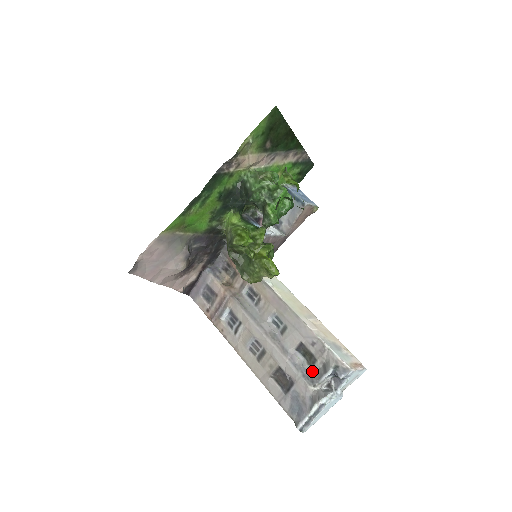
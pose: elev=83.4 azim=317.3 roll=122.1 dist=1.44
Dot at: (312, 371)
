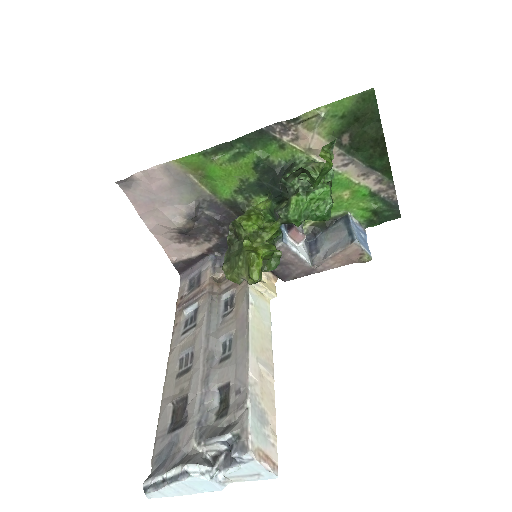
Dot at: (212, 425)
